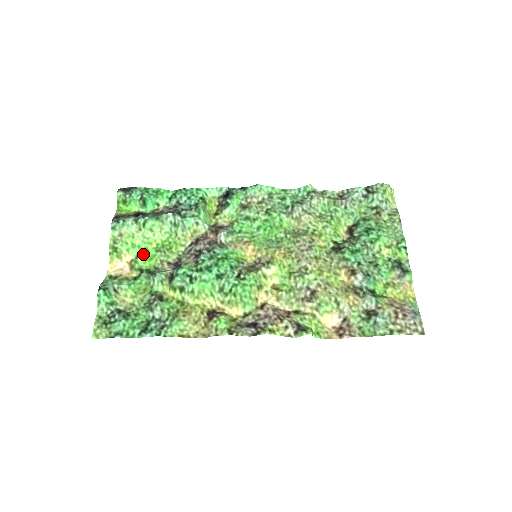
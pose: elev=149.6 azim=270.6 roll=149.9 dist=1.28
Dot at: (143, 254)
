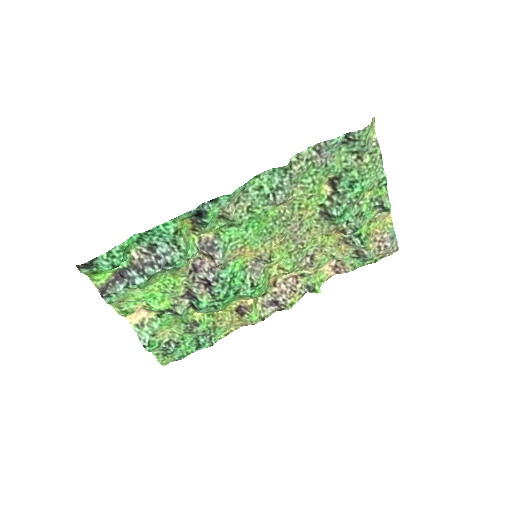
Dot at: (152, 300)
